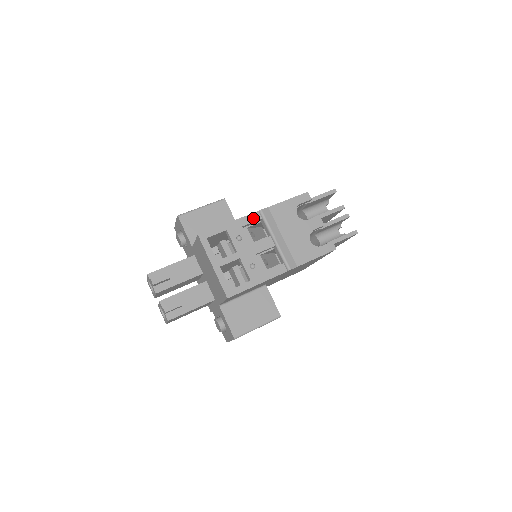
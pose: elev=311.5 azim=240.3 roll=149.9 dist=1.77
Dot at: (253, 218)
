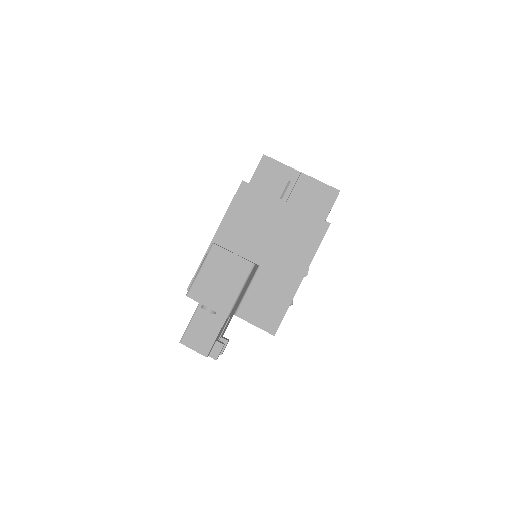
Dot at: occluded
